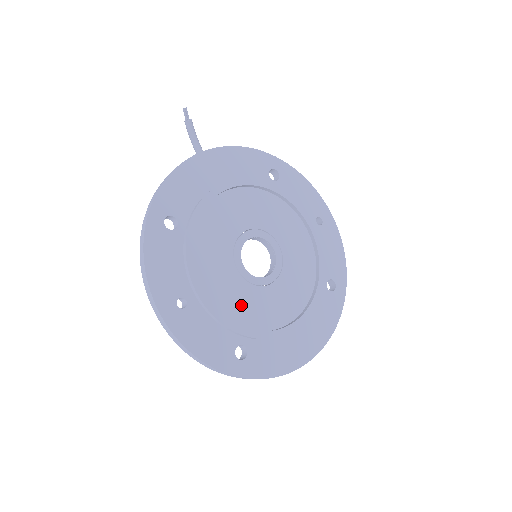
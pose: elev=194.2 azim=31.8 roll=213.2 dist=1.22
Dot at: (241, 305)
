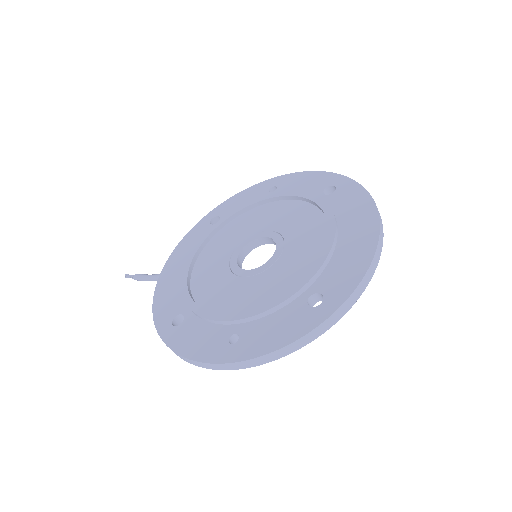
Dot at: (278, 284)
